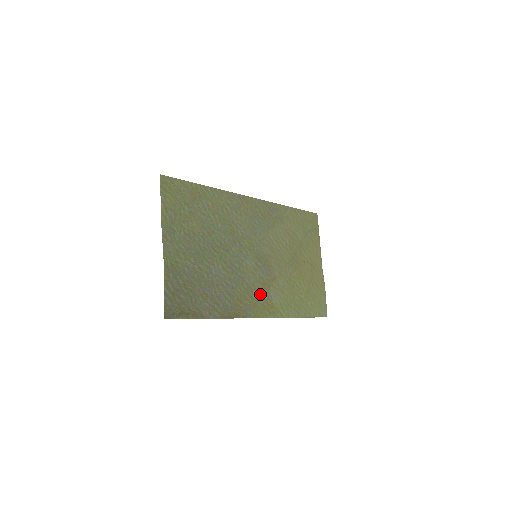
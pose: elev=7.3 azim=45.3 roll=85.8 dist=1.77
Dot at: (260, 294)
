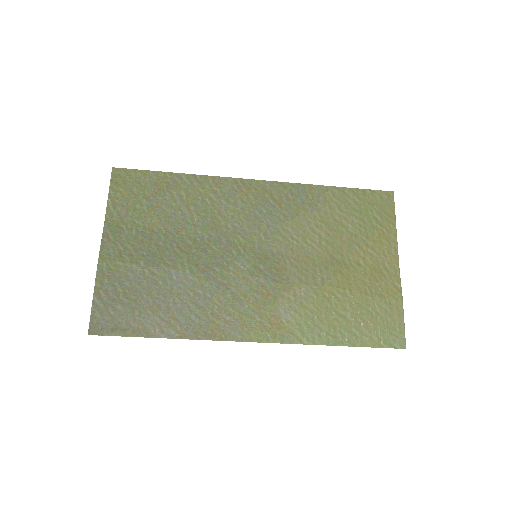
Dot at: (257, 308)
